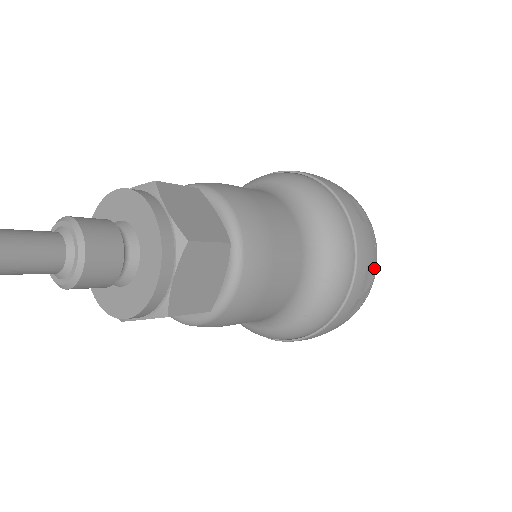
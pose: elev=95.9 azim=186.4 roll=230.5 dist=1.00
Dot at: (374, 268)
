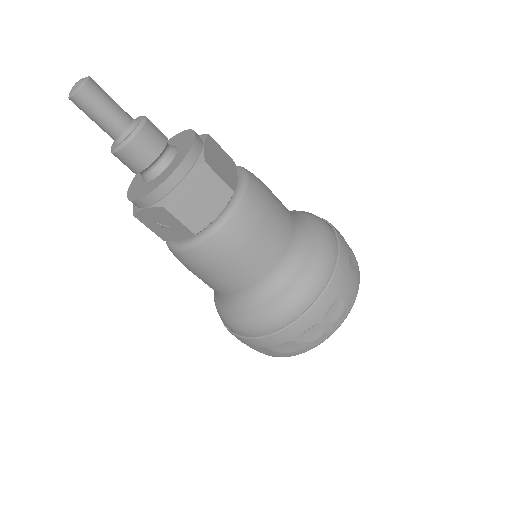
Dot at: (345, 309)
